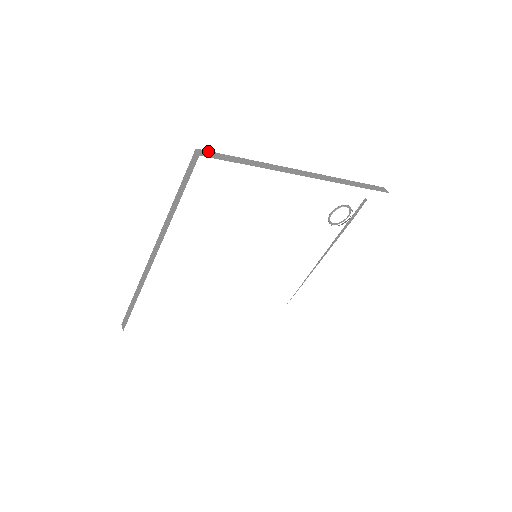
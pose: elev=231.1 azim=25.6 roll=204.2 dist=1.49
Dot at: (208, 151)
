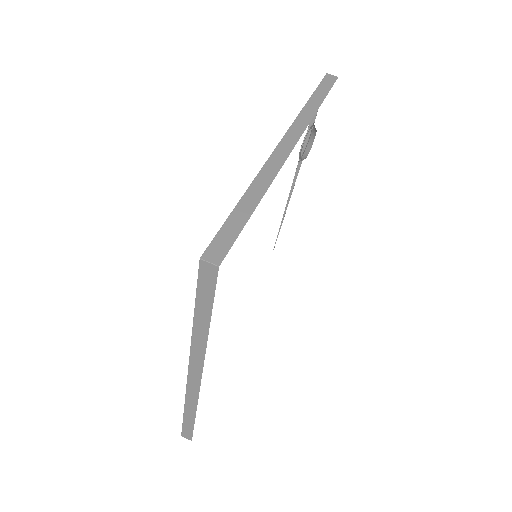
Dot at: (211, 244)
